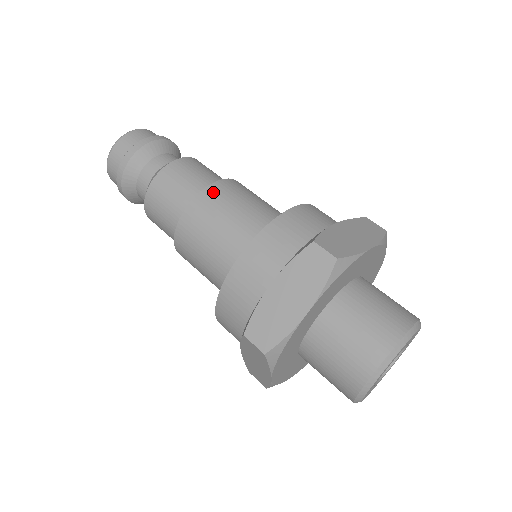
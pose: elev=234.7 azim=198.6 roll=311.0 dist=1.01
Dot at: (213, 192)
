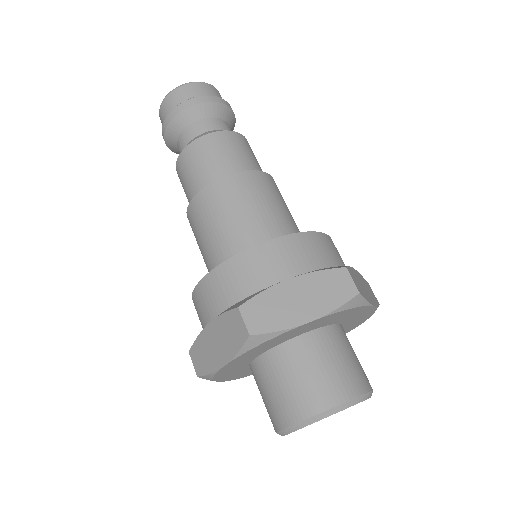
Dot at: (262, 178)
